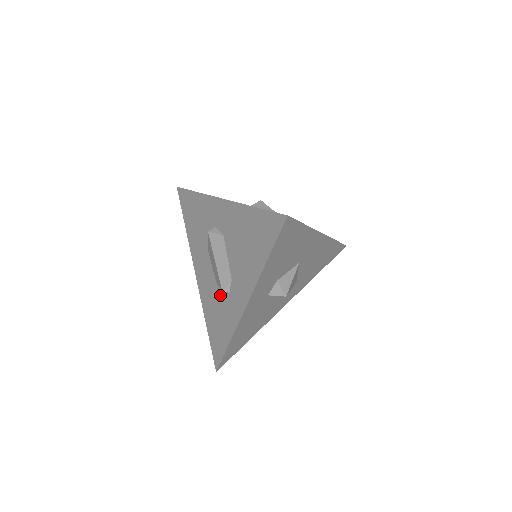
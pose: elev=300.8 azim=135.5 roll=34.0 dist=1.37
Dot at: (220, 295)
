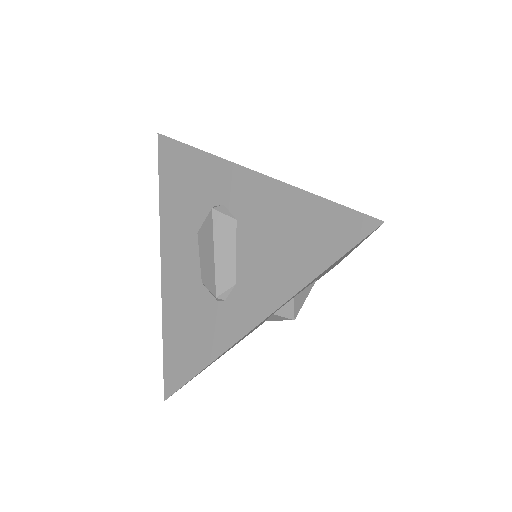
Dot at: (205, 299)
